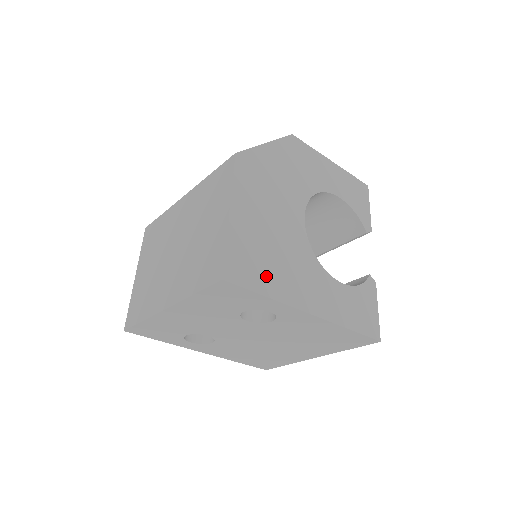
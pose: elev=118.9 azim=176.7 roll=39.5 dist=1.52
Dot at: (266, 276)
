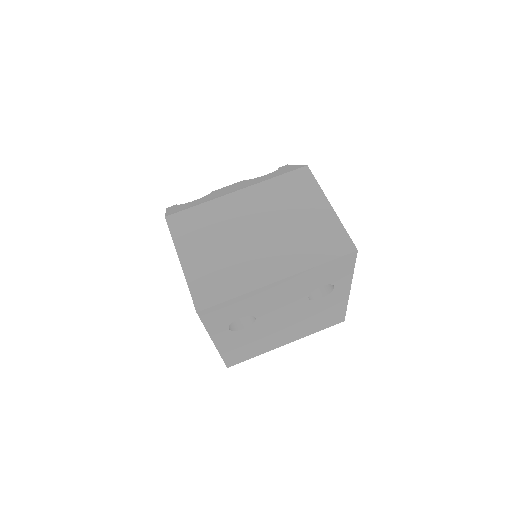
Dot at: occluded
